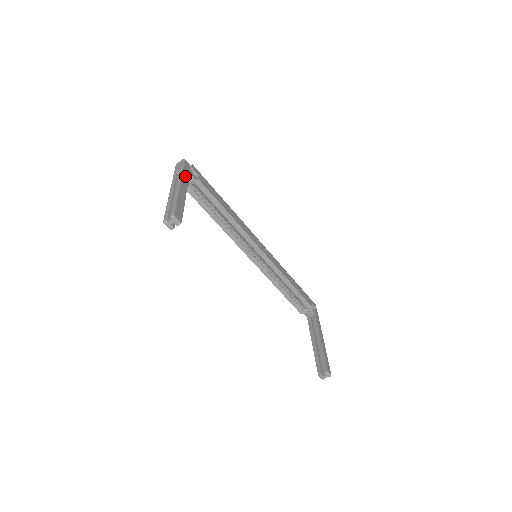
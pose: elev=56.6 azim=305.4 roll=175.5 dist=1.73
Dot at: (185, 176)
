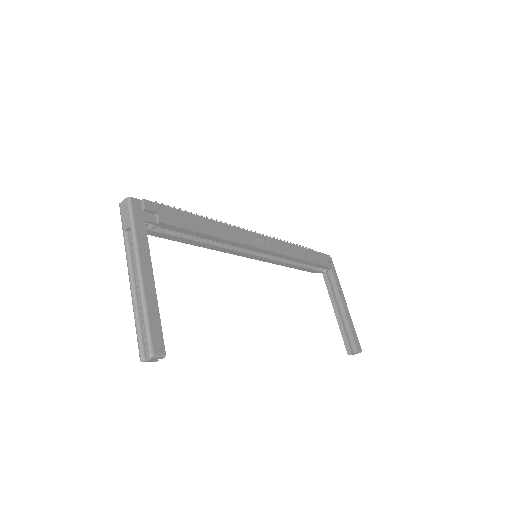
Dot at: (141, 238)
